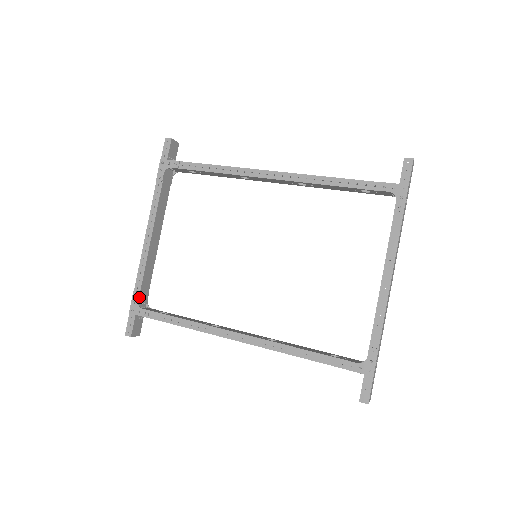
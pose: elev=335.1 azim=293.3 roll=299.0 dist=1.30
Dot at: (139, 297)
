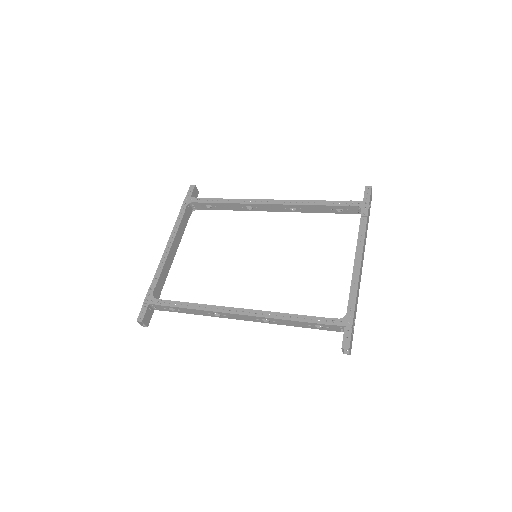
Dot at: (154, 291)
